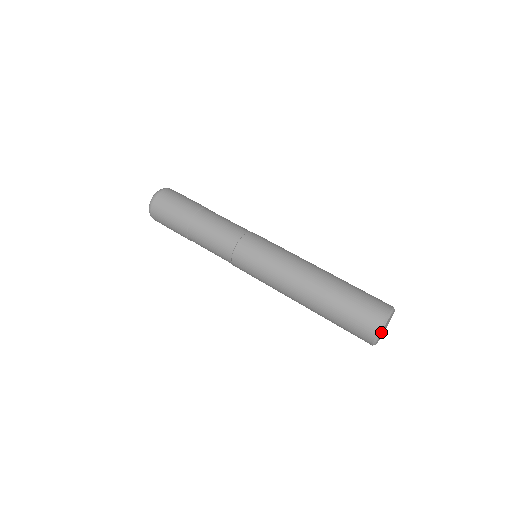
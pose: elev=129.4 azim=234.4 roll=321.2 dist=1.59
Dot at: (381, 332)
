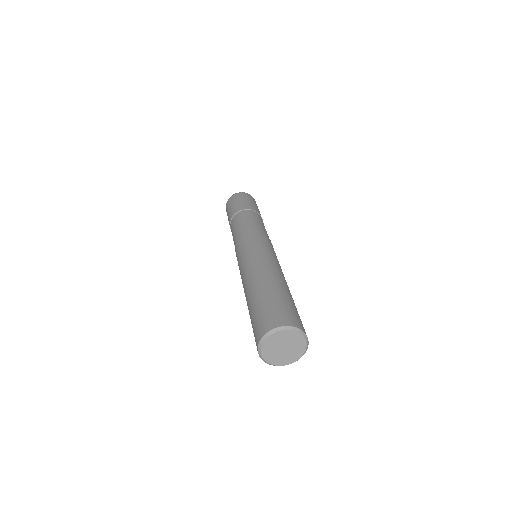
Dot at: (280, 334)
